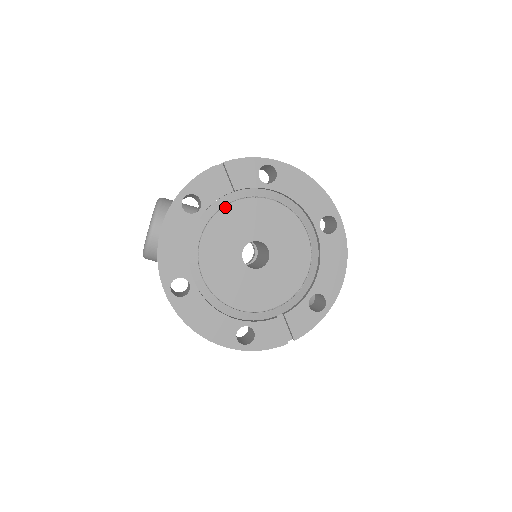
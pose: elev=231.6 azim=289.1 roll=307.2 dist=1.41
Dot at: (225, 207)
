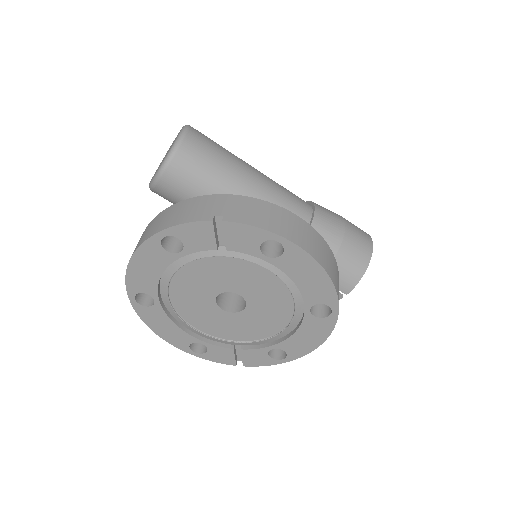
Dot at: (211, 257)
